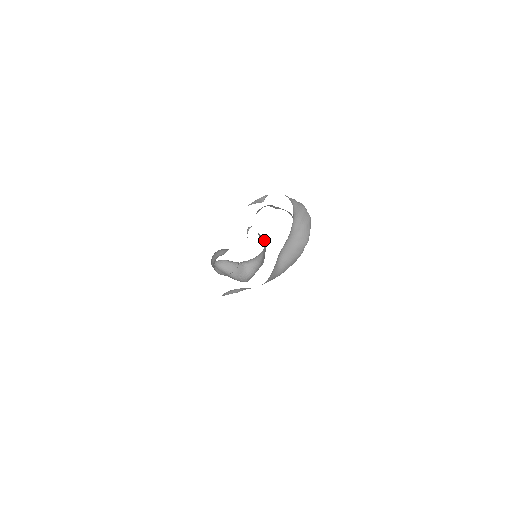
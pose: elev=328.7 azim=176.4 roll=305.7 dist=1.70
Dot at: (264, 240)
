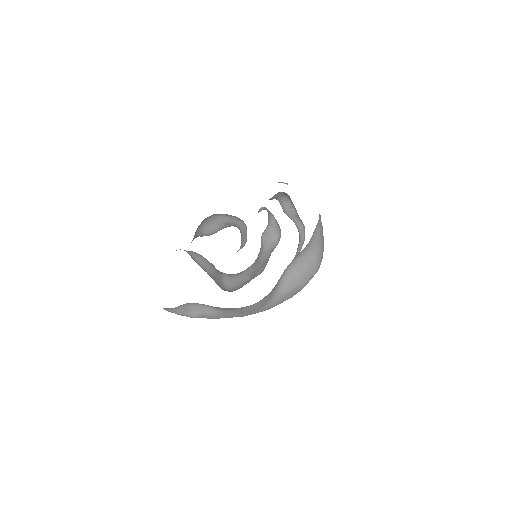
Dot at: (273, 237)
